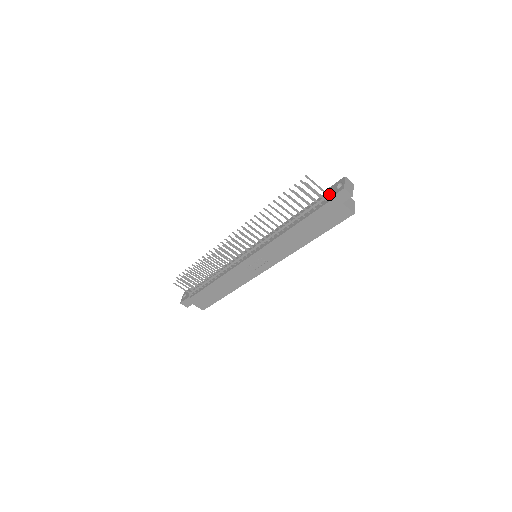
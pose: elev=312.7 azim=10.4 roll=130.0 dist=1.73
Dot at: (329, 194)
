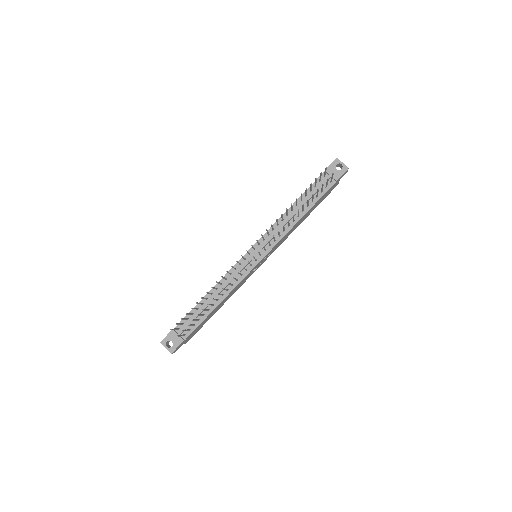
Dot at: (333, 176)
